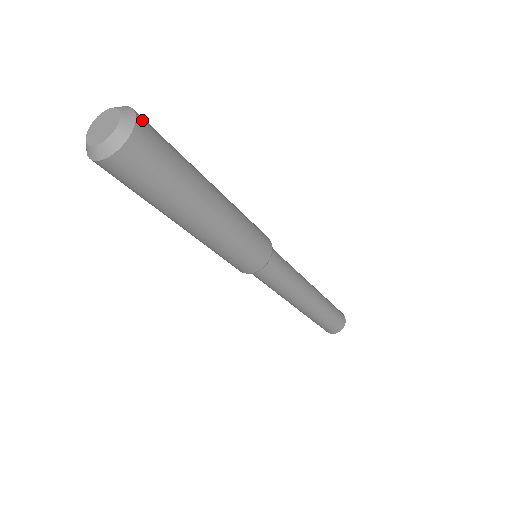
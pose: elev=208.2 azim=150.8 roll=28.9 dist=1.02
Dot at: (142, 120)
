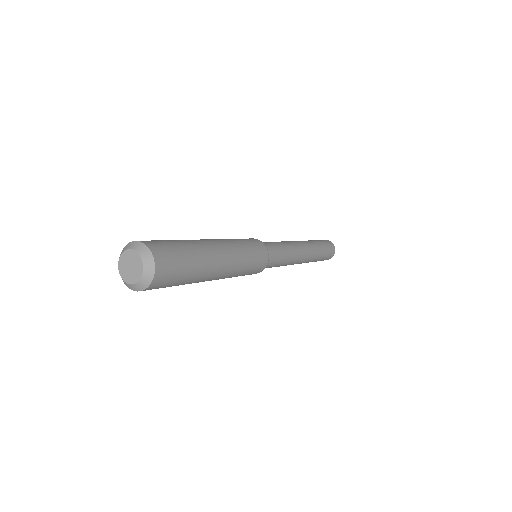
Dot at: (155, 250)
